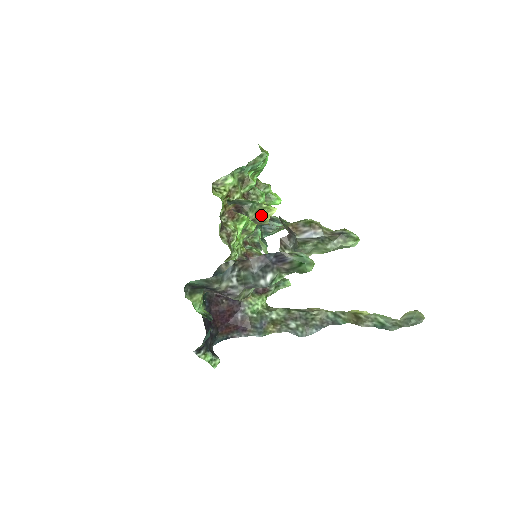
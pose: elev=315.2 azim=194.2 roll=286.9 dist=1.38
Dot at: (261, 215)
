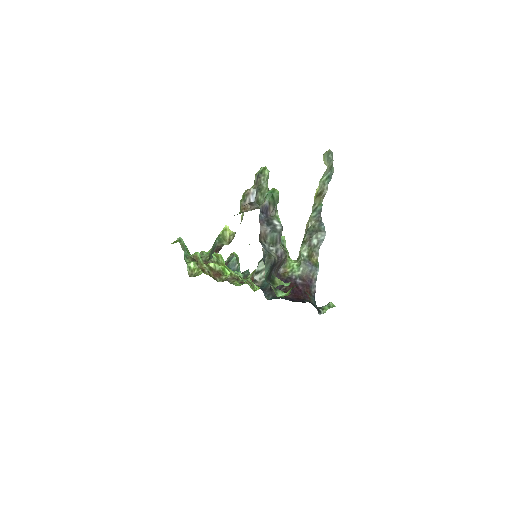
Dot at: (227, 237)
